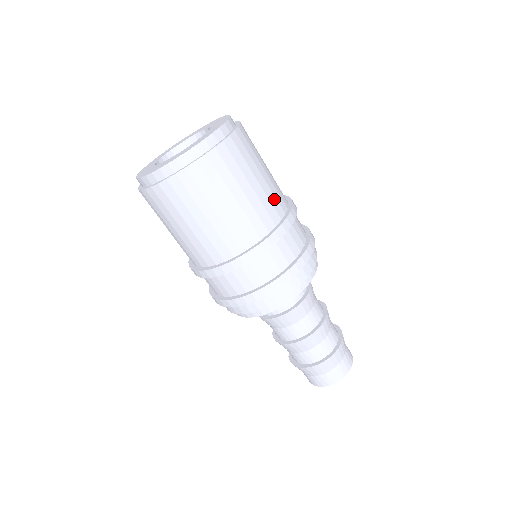
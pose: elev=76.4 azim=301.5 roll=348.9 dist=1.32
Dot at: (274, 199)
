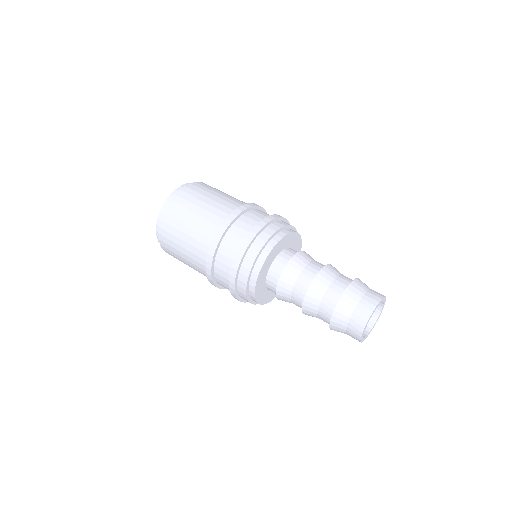
Dot at: (209, 223)
